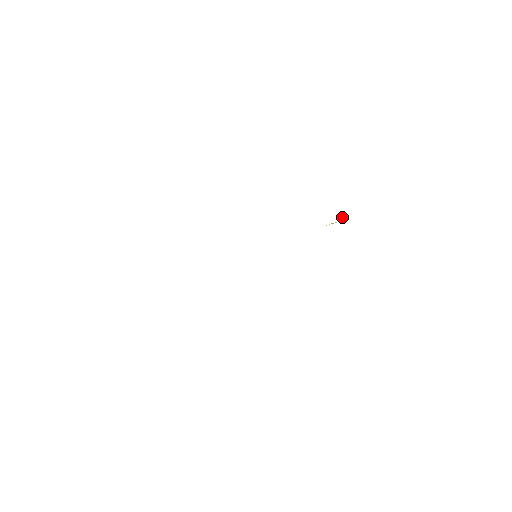
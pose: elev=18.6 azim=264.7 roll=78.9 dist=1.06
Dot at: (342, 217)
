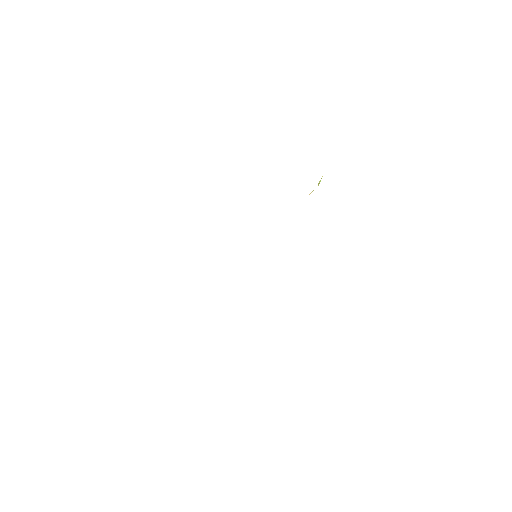
Dot at: (320, 180)
